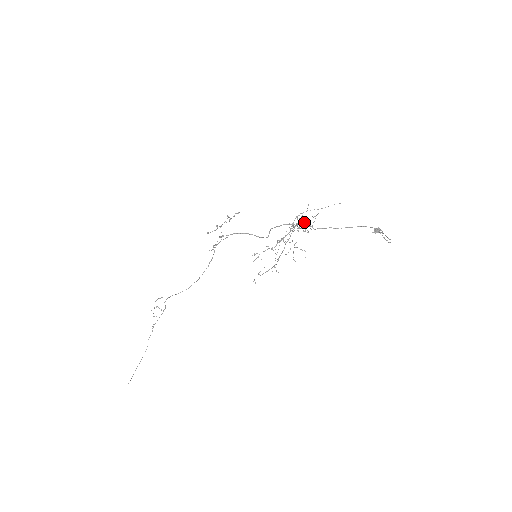
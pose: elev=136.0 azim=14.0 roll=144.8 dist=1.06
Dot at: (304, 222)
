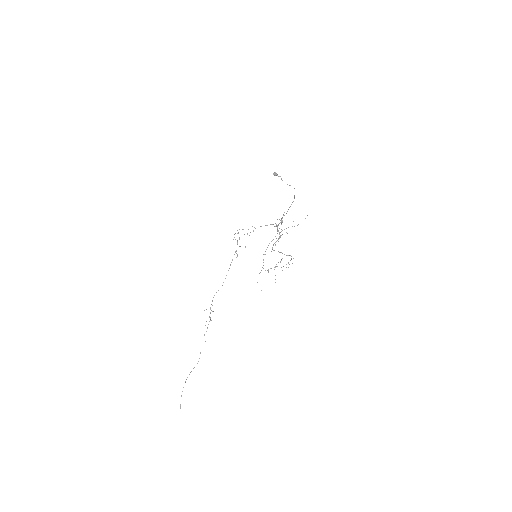
Dot at: occluded
